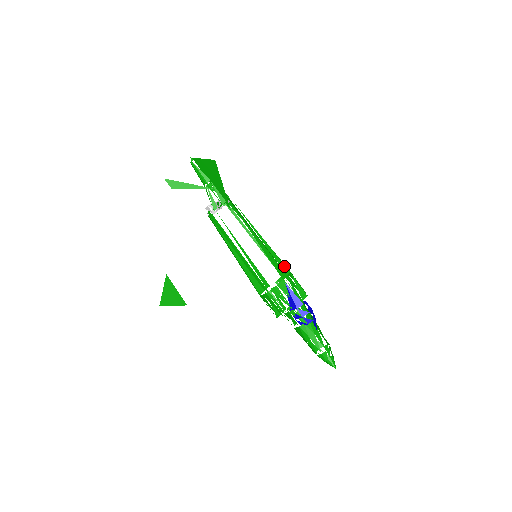
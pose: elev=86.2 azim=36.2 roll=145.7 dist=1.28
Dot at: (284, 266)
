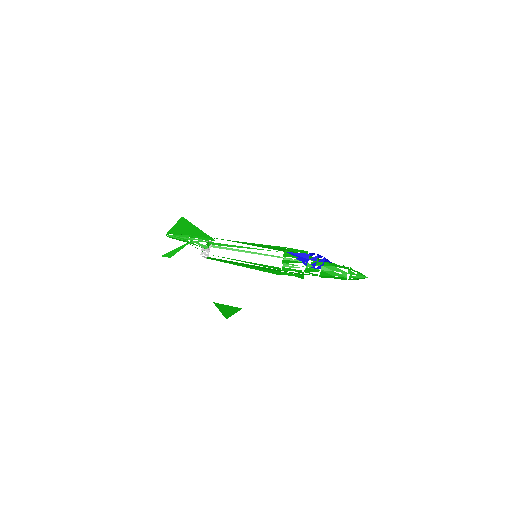
Dot at: (278, 247)
